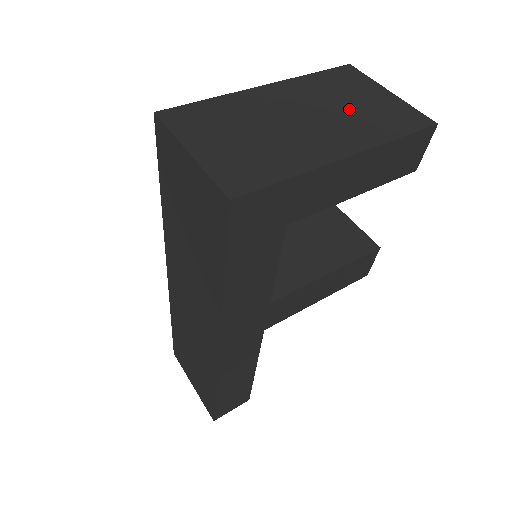
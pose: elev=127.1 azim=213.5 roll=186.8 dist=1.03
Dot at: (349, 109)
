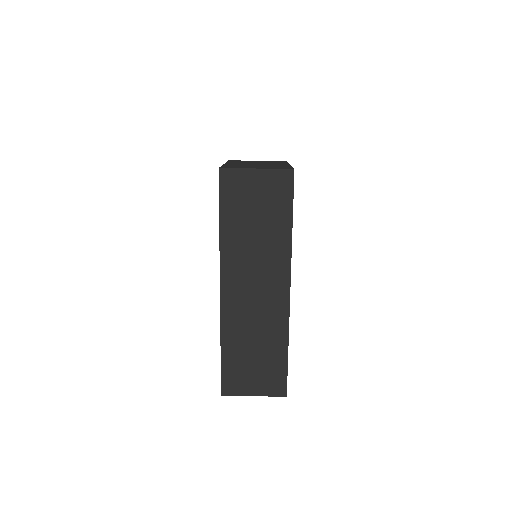
Dot at: (261, 162)
